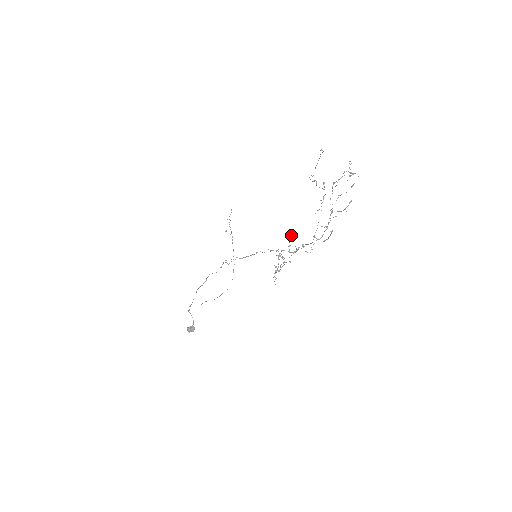
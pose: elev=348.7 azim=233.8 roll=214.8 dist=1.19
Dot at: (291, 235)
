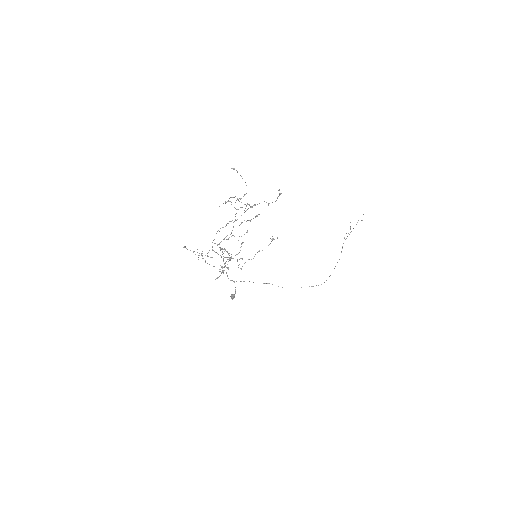
Dot at: occluded
